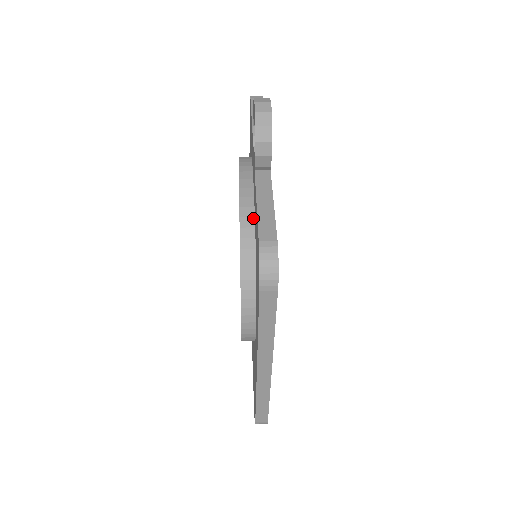
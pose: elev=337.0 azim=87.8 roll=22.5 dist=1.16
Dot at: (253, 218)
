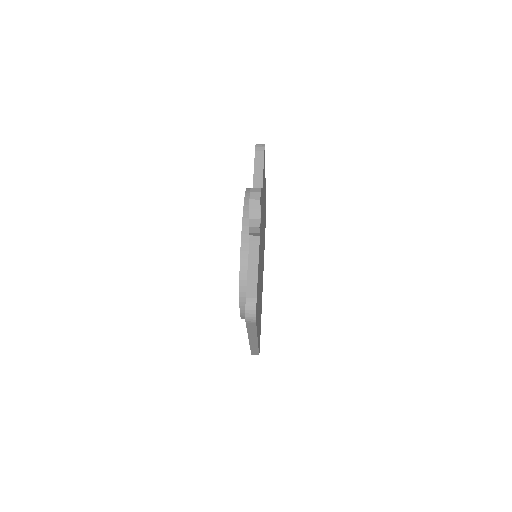
Dot at: occluded
